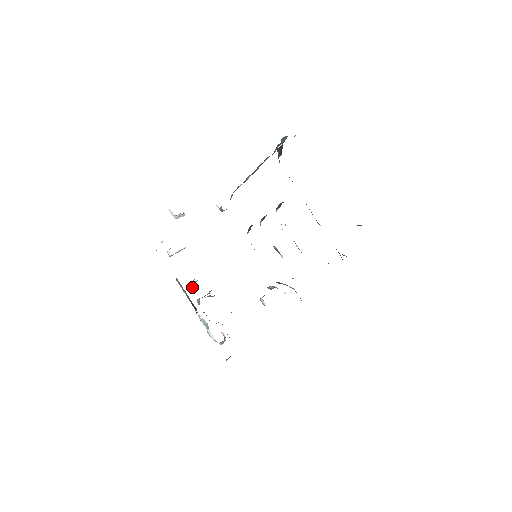
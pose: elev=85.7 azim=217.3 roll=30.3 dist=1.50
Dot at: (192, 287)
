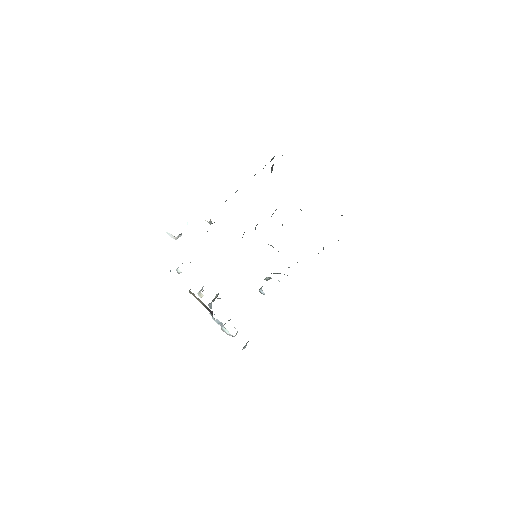
Dot at: (203, 295)
